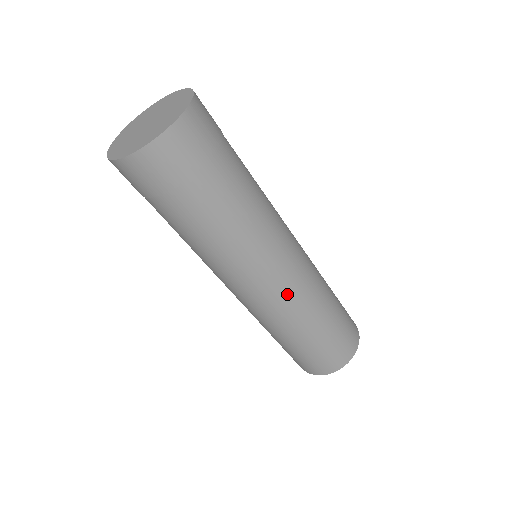
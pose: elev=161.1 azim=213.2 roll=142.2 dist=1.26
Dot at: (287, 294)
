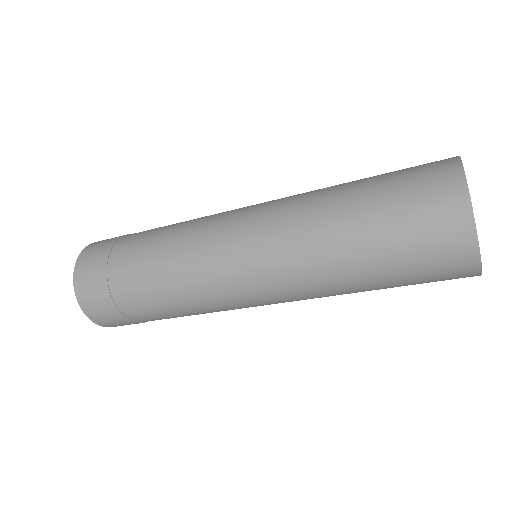
Dot at: (268, 255)
